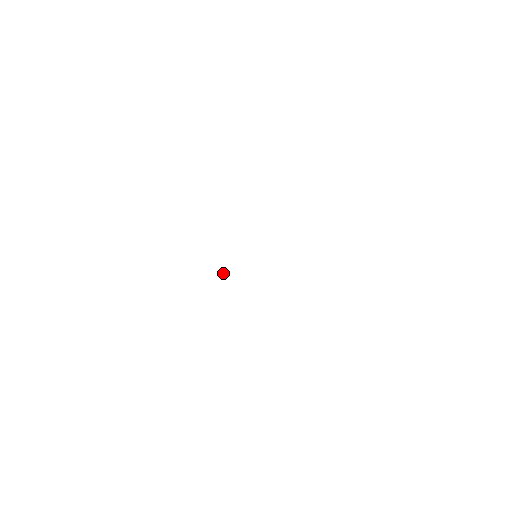
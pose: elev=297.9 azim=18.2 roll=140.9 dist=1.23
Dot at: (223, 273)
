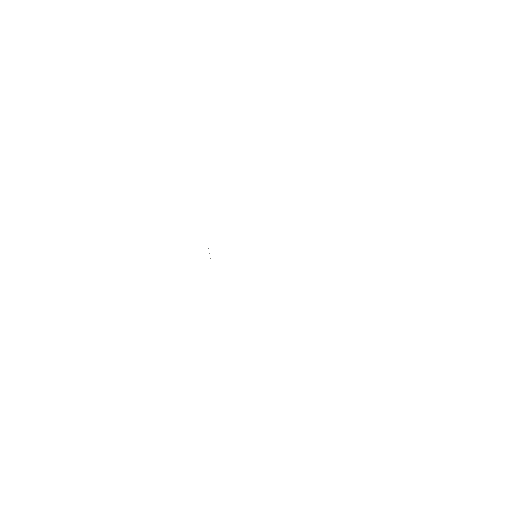
Dot at: occluded
